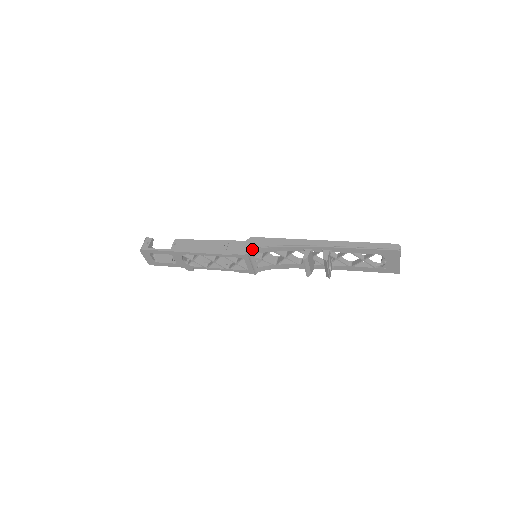
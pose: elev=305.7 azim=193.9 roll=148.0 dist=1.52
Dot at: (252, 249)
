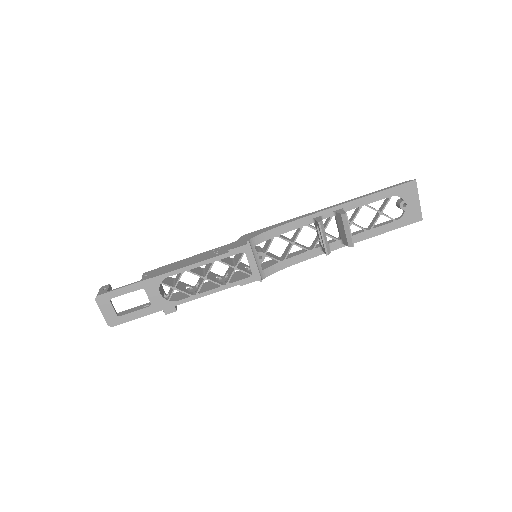
Dot at: (252, 237)
